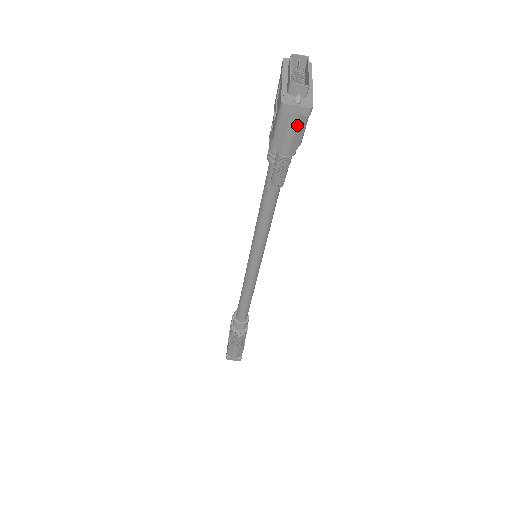
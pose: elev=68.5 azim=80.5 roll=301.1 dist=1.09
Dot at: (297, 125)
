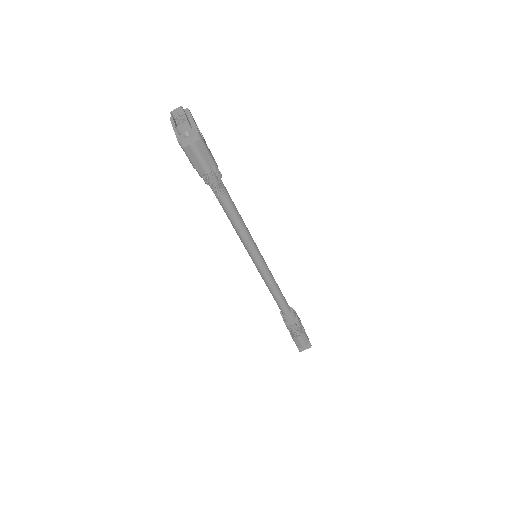
Dot at: (199, 149)
